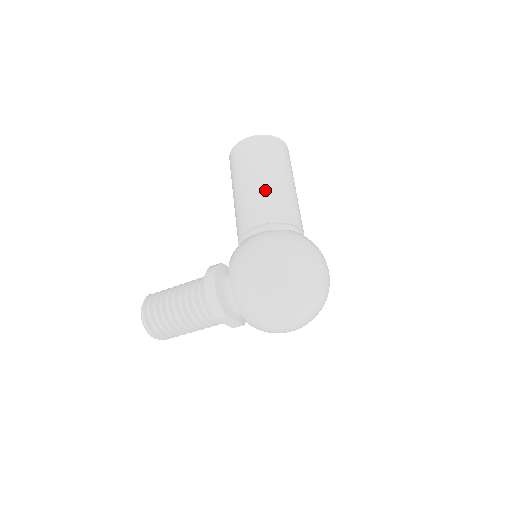
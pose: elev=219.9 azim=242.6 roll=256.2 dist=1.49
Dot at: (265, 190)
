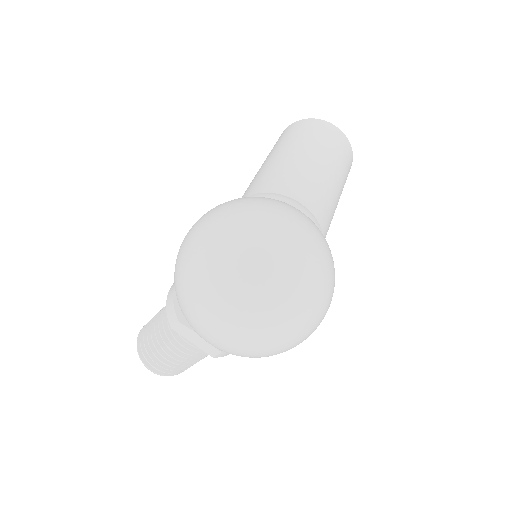
Dot at: (269, 165)
